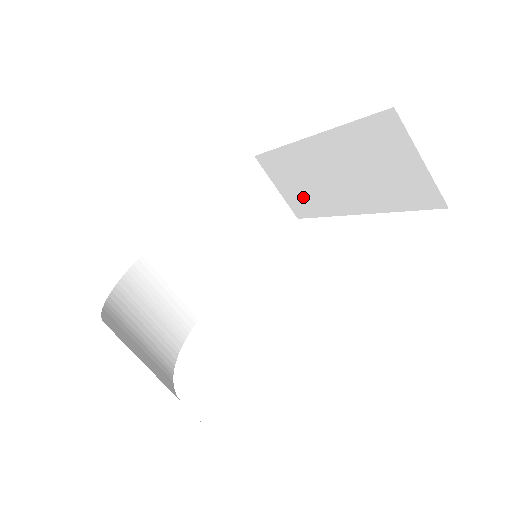
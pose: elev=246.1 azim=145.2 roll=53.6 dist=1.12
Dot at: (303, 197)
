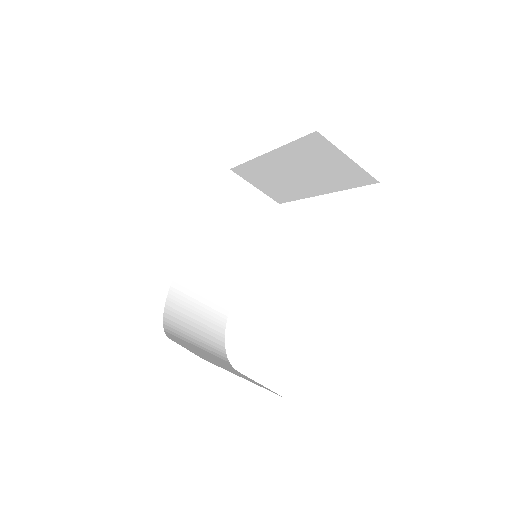
Dot at: (277, 190)
